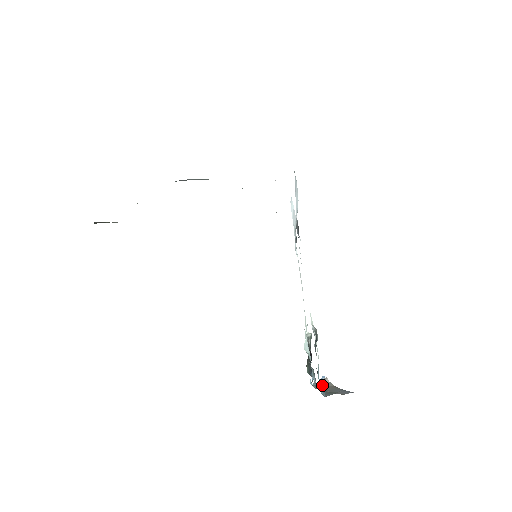
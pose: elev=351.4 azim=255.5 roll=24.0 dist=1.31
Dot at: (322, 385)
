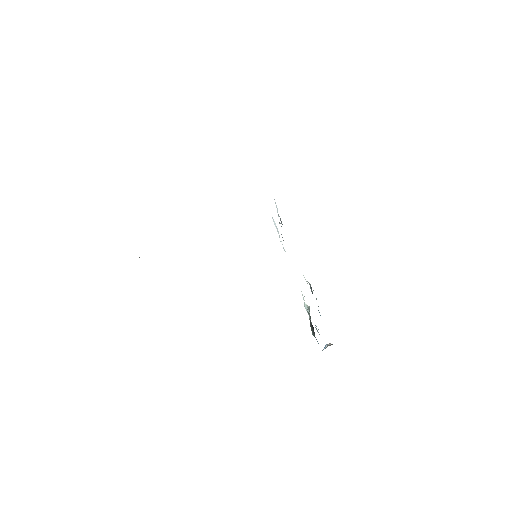
Dot at: occluded
